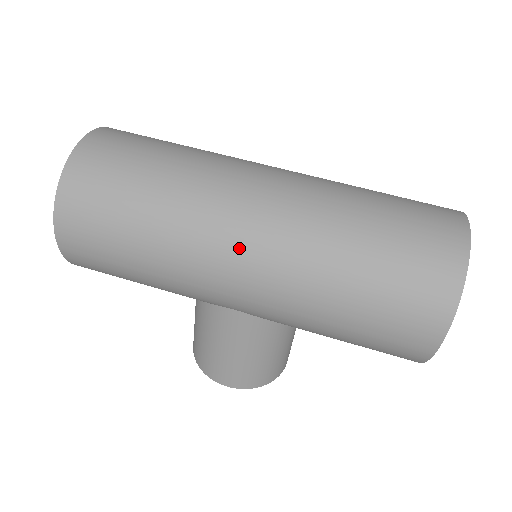
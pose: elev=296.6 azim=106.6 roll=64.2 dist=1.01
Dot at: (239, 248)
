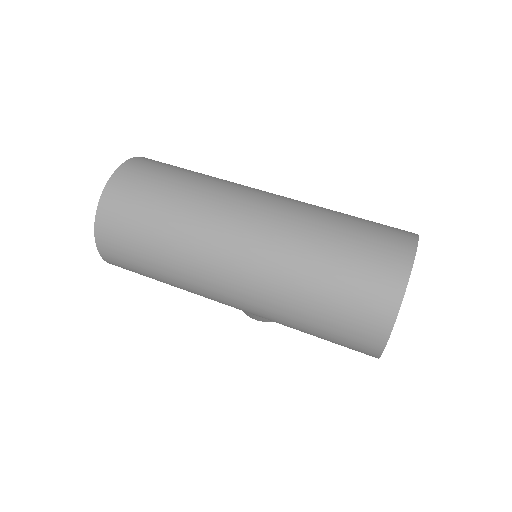
Dot at: (225, 291)
